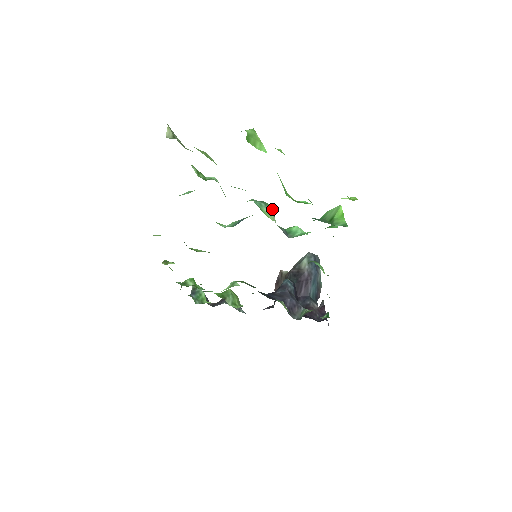
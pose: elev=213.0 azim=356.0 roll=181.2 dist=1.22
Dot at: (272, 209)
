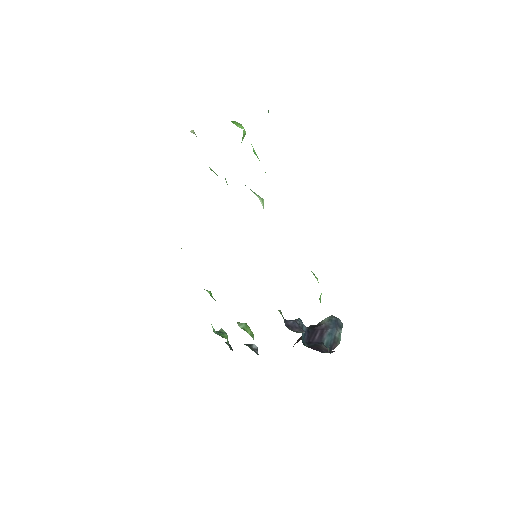
Dot at: (262, 198)
